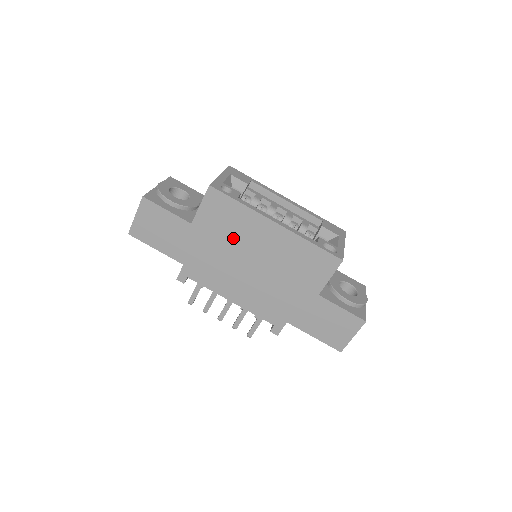
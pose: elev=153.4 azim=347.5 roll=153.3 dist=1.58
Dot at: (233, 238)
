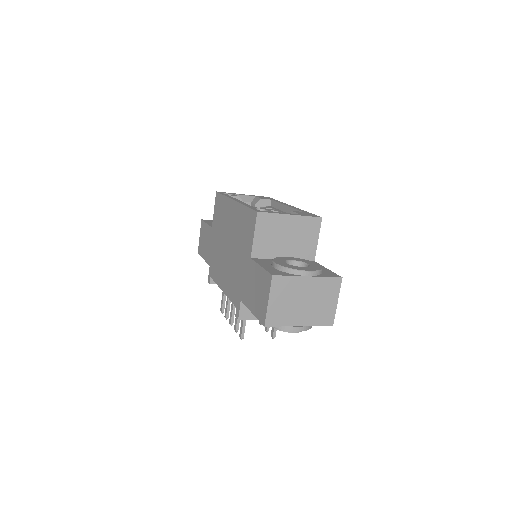
Dot at: (222, 228)
